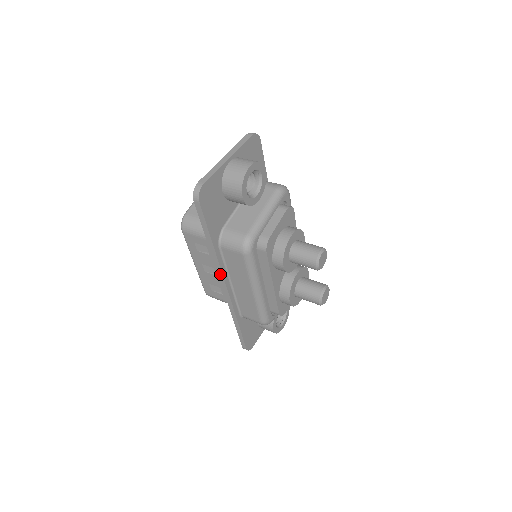
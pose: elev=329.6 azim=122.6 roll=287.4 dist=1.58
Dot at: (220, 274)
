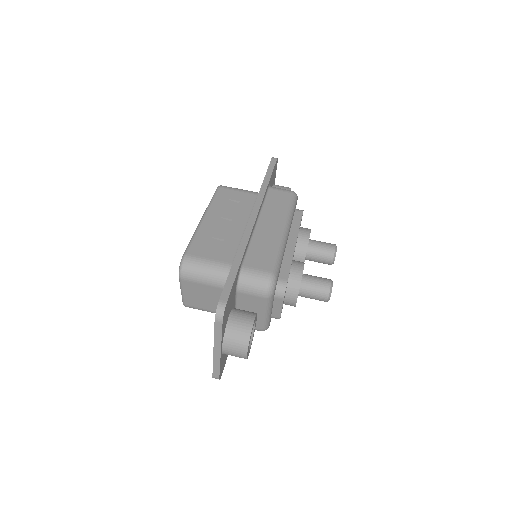
Dot at: occluded
